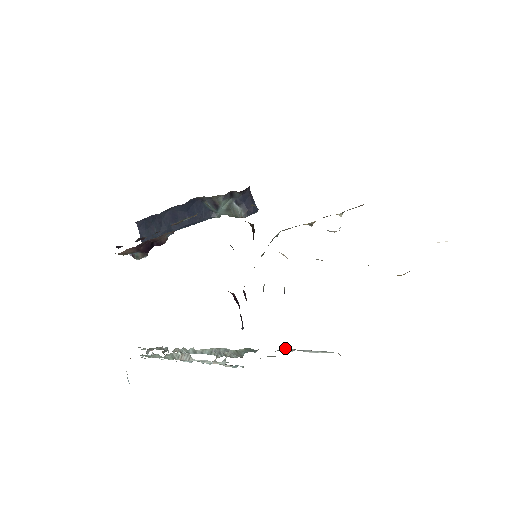
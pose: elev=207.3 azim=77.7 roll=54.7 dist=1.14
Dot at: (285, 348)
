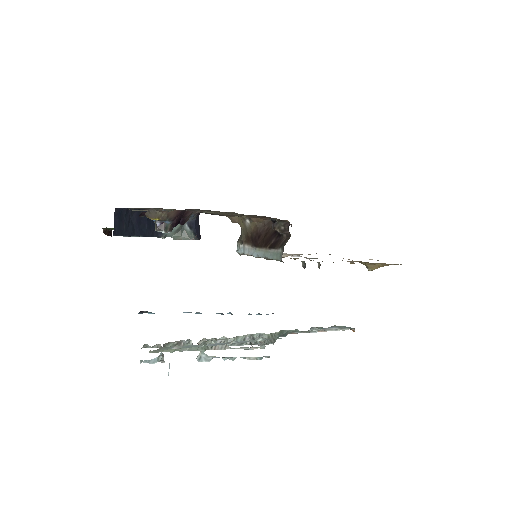
Dot at: (312, 328)
